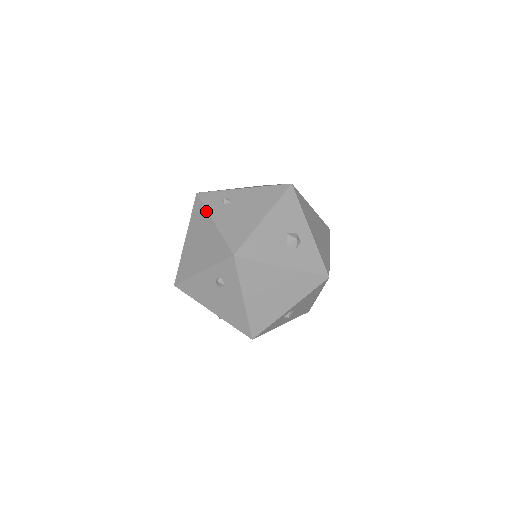
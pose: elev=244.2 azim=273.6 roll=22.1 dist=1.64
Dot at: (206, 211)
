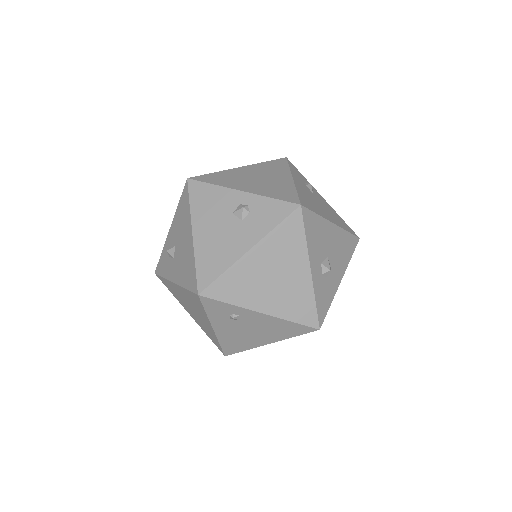
Dot at: (206, 316)
